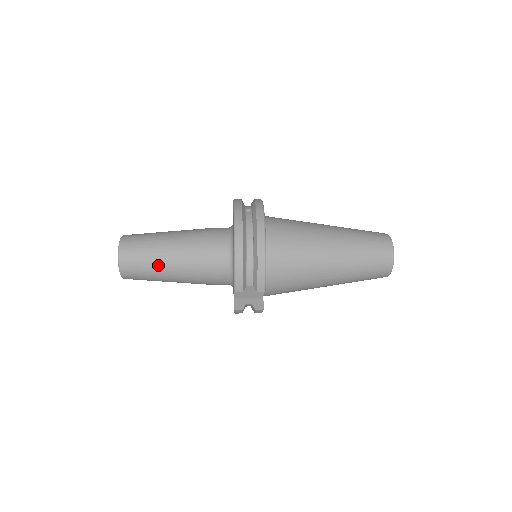
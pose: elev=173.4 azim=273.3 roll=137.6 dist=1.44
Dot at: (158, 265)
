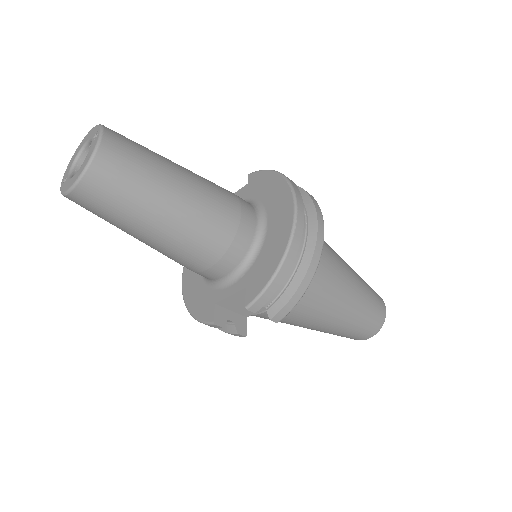
Dot at: (148, 211)
